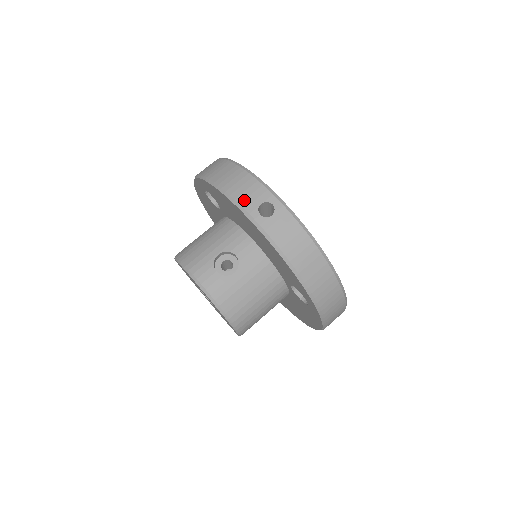
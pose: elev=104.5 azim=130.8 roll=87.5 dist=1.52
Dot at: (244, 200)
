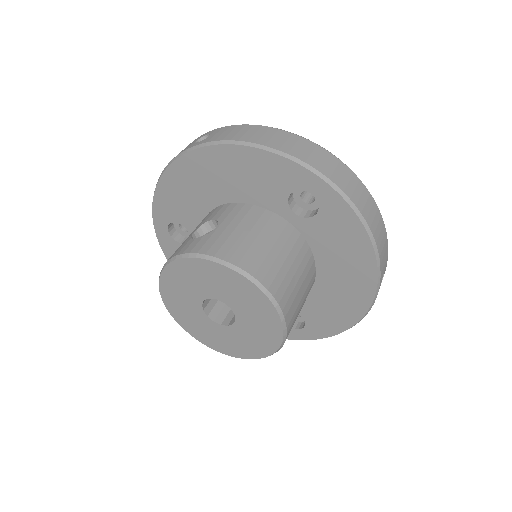
Dot at: (180, 152)
